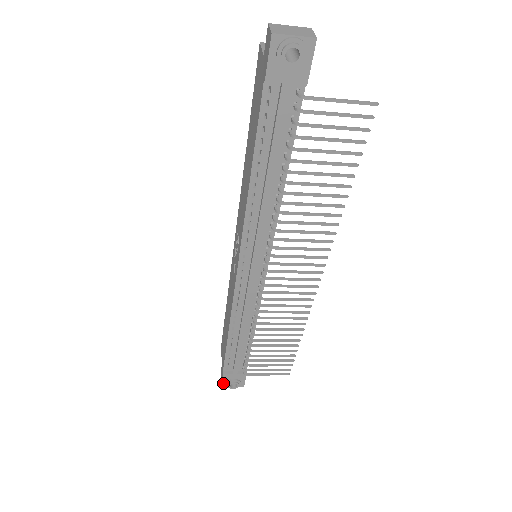
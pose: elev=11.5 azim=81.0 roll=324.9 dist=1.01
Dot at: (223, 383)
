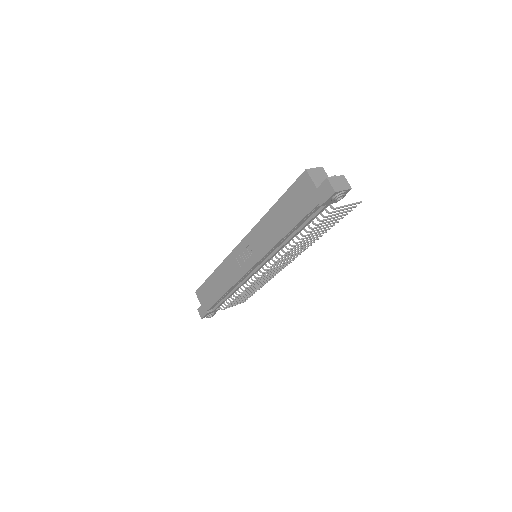
Dot at: (204, 317)
